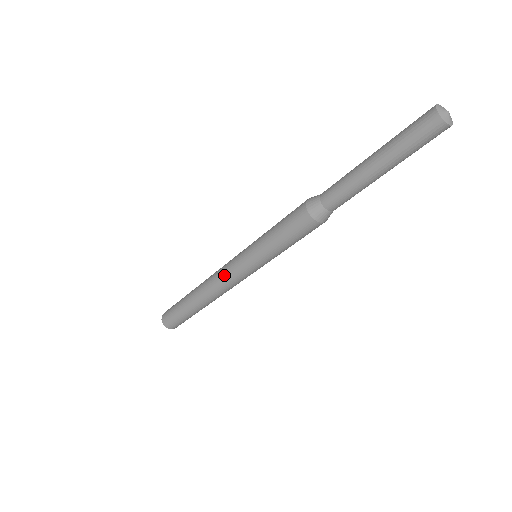
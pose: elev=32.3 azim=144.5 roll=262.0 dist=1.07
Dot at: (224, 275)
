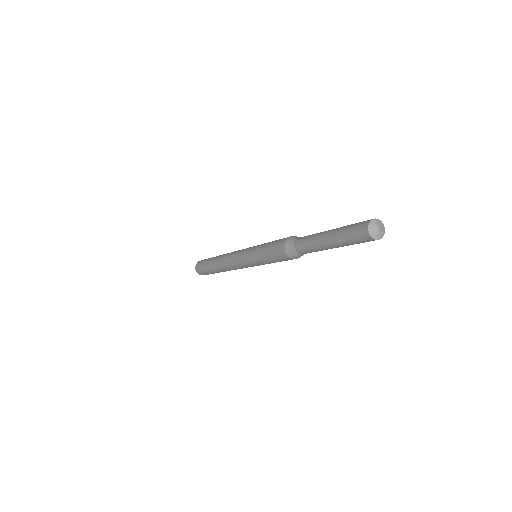
Dot at: (239, 268)
